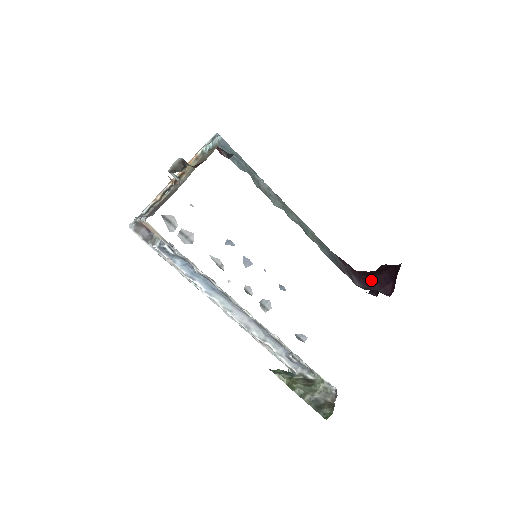
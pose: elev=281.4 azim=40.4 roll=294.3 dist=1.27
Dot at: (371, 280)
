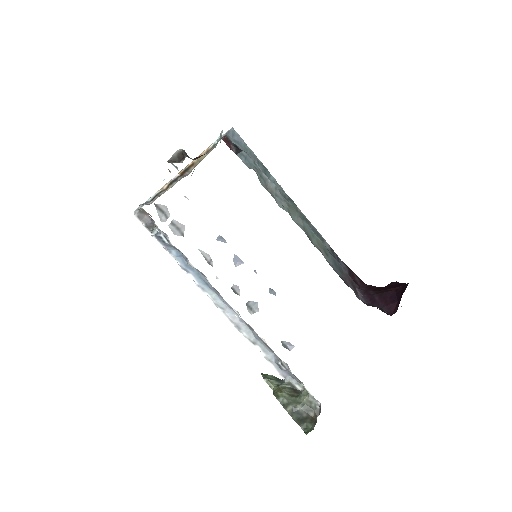
Dot at: (376, 296)
